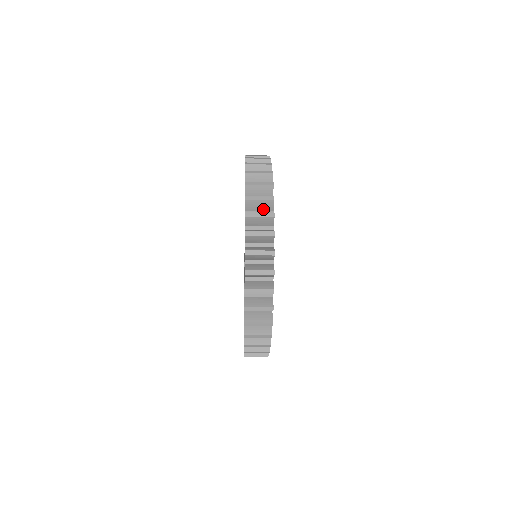
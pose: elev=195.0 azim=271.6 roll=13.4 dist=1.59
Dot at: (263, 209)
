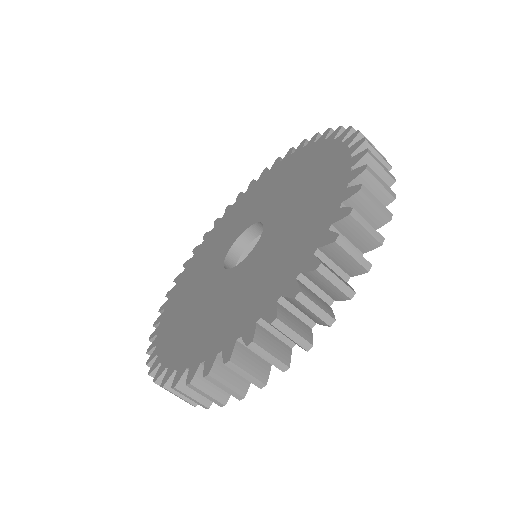
Dot at: occluded
